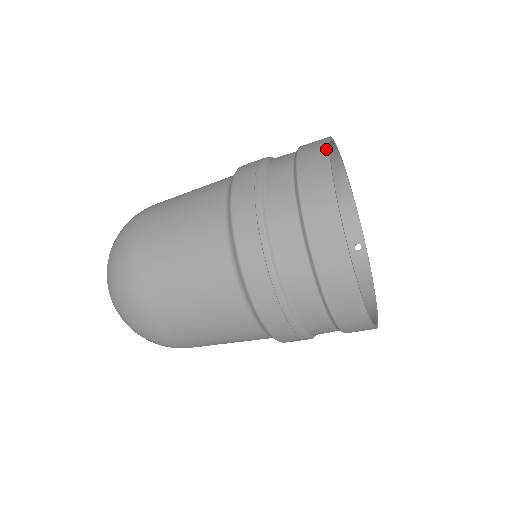
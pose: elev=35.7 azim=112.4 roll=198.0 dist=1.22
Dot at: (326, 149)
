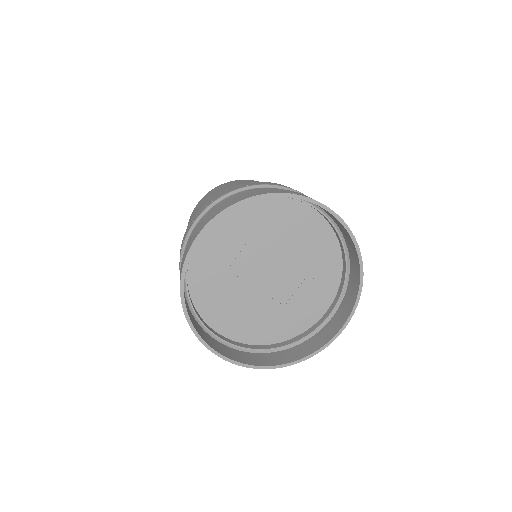
Dot at: occluded
